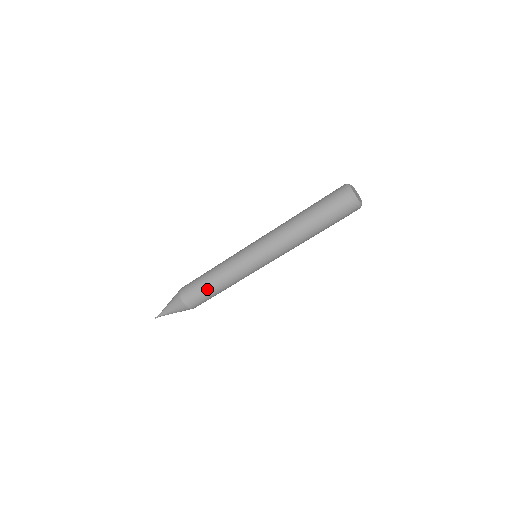
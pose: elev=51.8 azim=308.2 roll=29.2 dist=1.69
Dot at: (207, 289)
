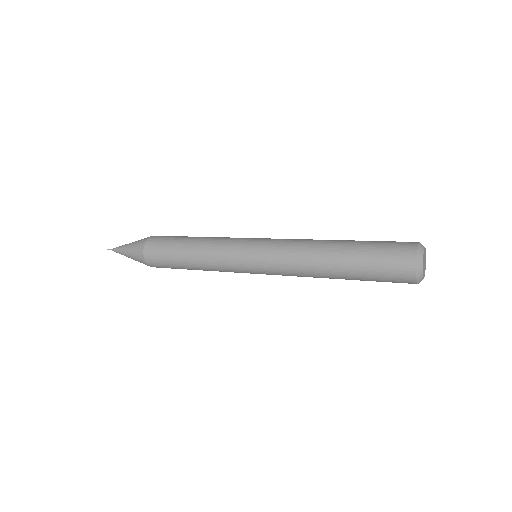
Dot at: (179, 263)
